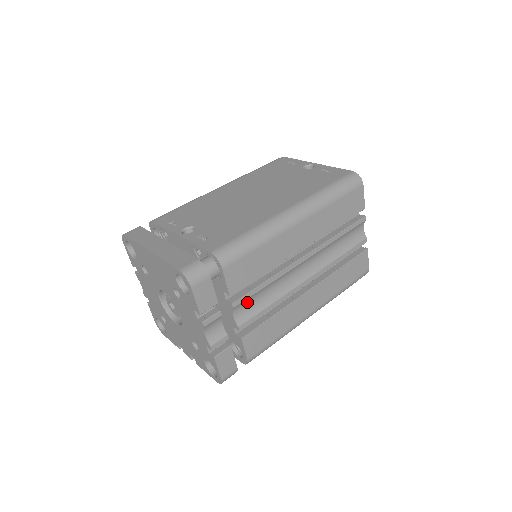
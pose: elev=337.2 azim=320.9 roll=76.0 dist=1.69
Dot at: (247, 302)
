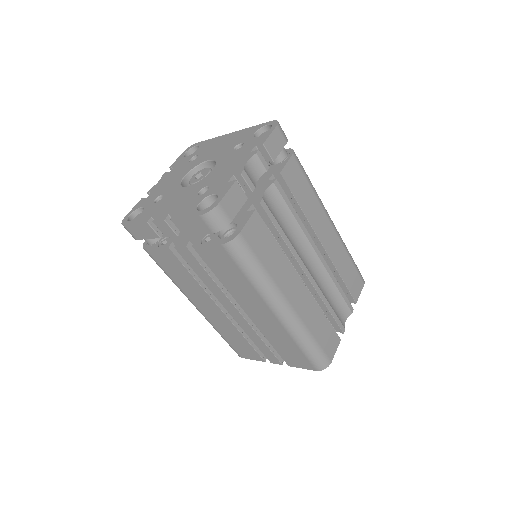
Dot at: (277, 202)
